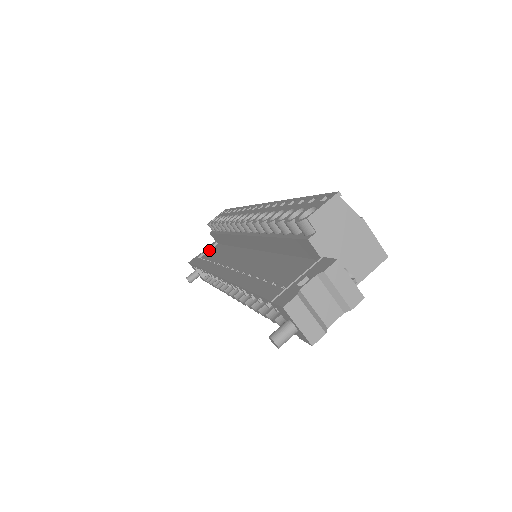
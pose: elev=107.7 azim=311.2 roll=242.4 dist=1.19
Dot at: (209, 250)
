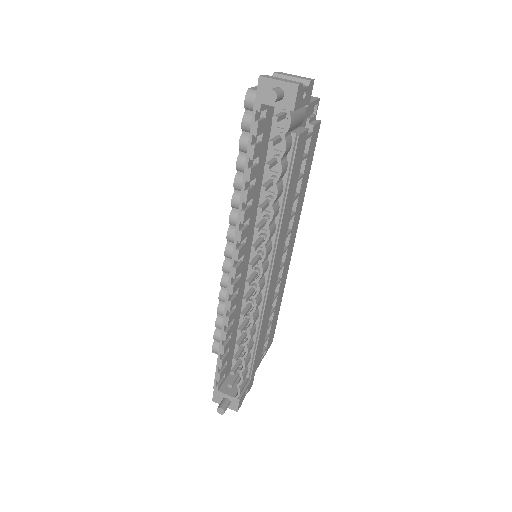
Dot at: occluded
